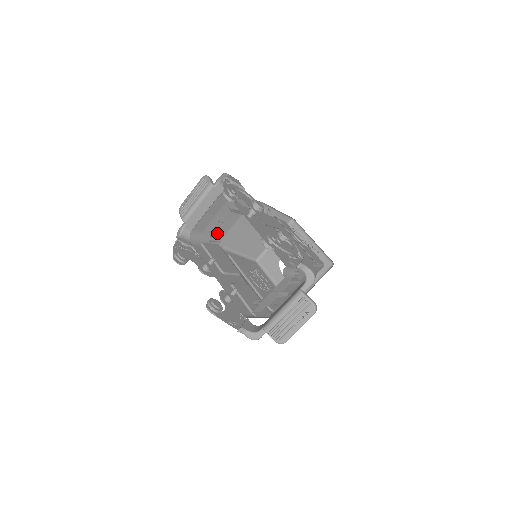
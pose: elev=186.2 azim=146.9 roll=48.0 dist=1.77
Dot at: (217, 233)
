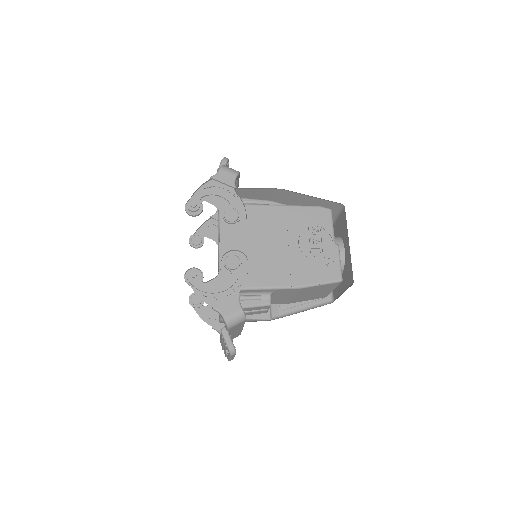
Dot at: occluded
